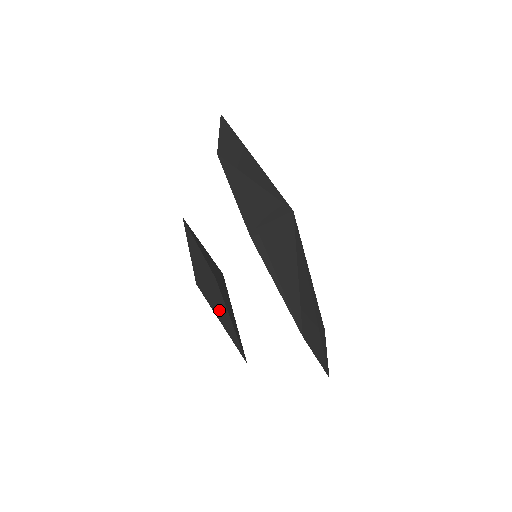
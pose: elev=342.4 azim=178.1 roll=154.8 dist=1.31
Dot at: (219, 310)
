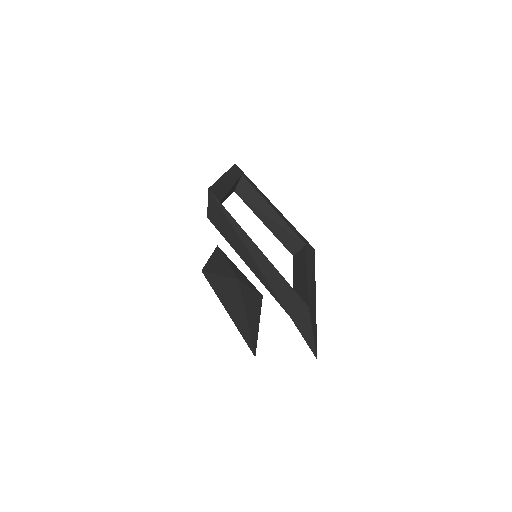
Dot at: occluded
